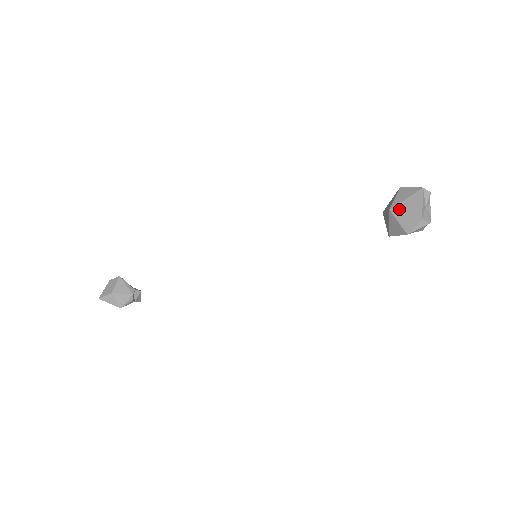
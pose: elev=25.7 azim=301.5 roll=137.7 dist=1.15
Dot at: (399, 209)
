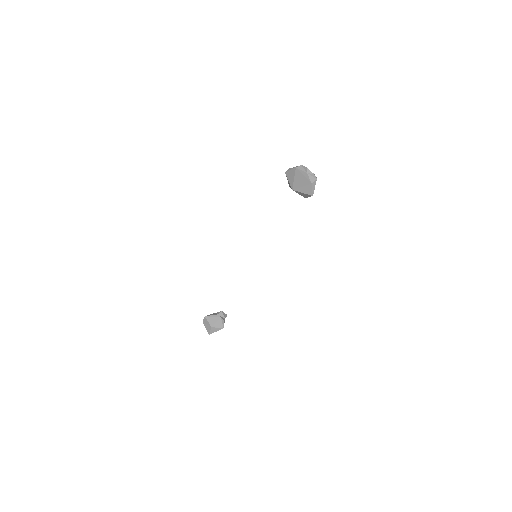
Dot at: (296, 186)
